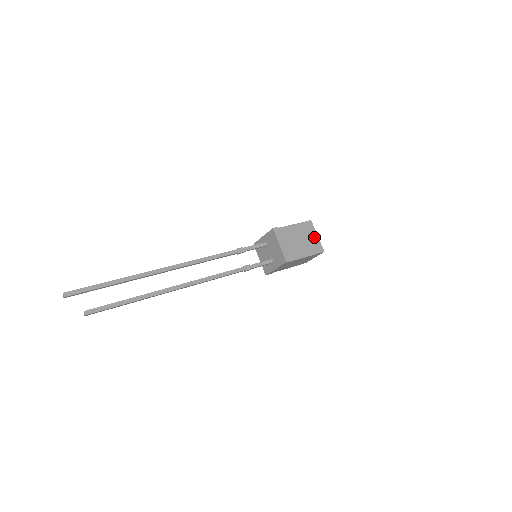
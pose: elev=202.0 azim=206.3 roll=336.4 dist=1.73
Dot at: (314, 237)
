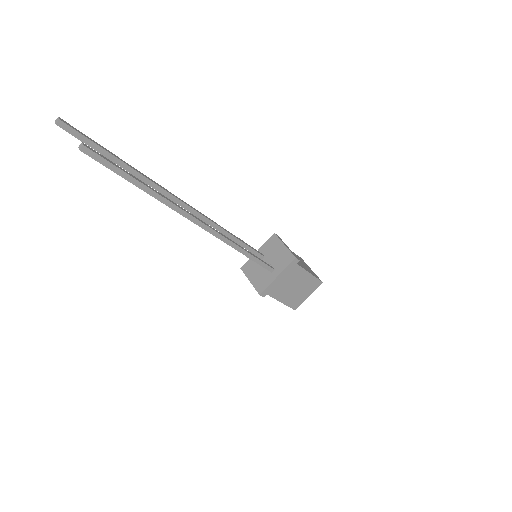
Dot at: (309, 268)
